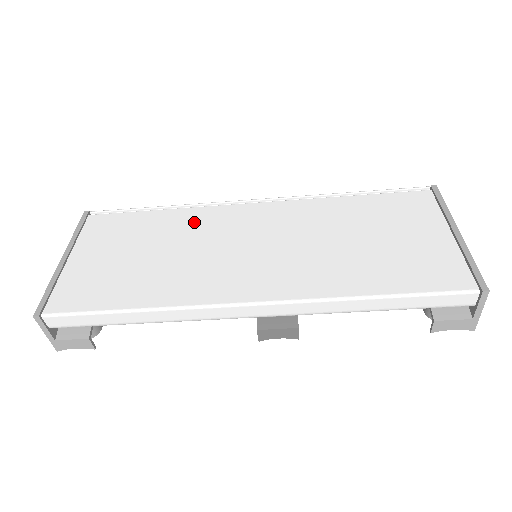
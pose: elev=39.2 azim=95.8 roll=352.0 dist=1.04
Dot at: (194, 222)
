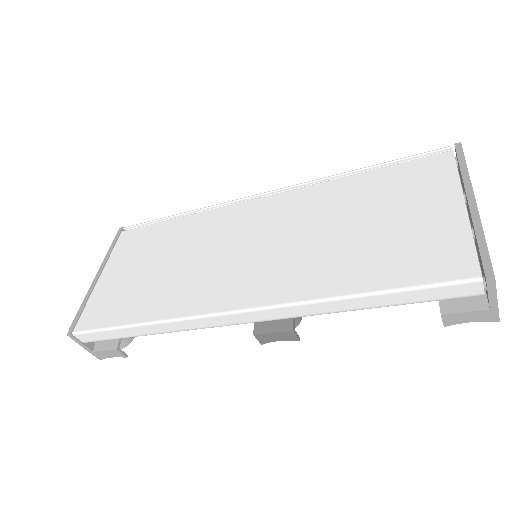
Dot at: (202, 227)
